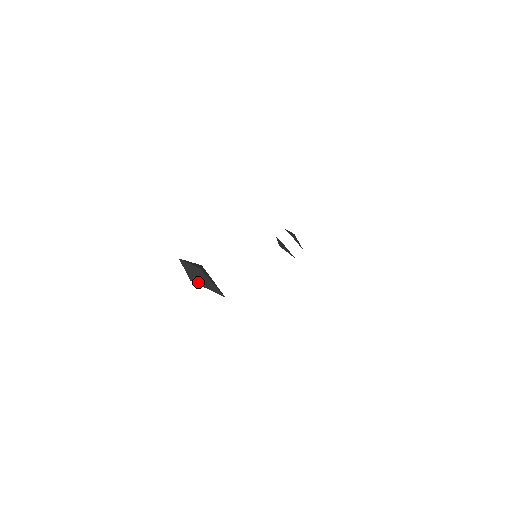
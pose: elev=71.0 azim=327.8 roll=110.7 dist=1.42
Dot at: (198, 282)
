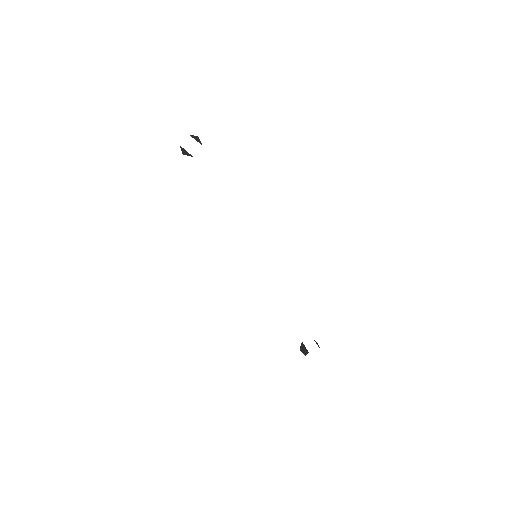
Dot at: (192, 137)
